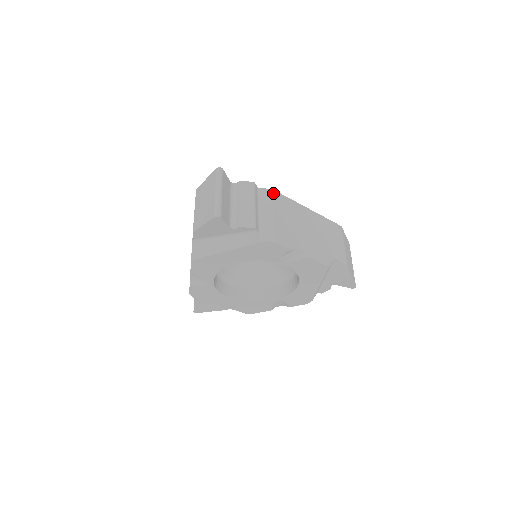
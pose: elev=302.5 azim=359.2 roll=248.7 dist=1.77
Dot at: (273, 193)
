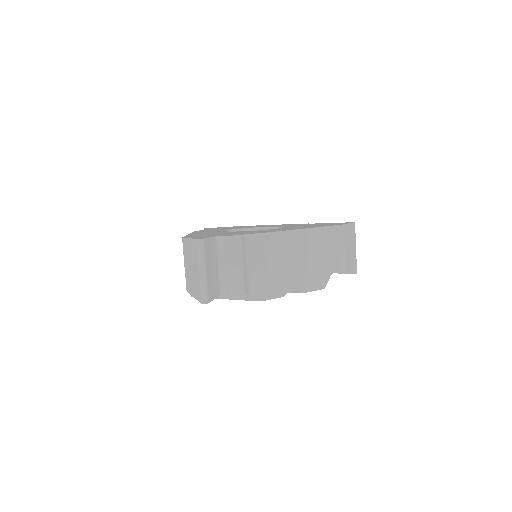
Dot at: (262, 238)
